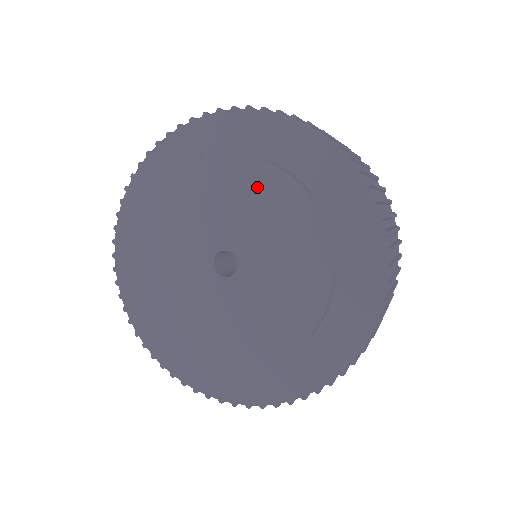
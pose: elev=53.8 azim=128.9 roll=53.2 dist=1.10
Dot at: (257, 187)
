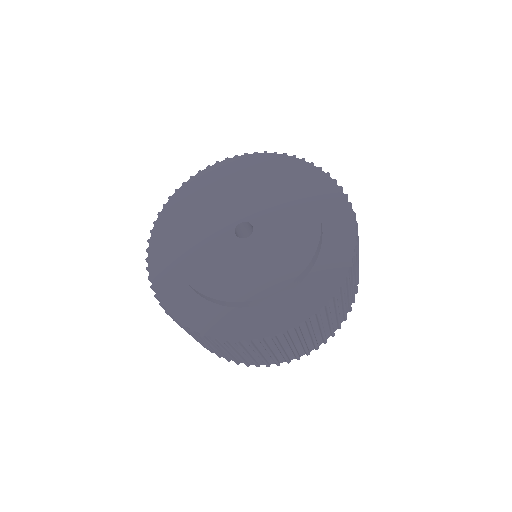
Dot at: (289, 195)
